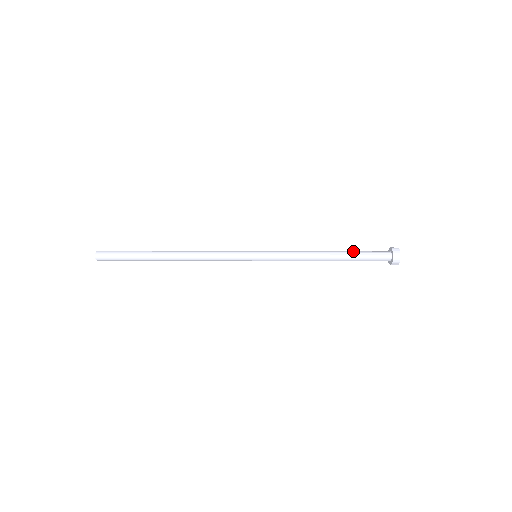
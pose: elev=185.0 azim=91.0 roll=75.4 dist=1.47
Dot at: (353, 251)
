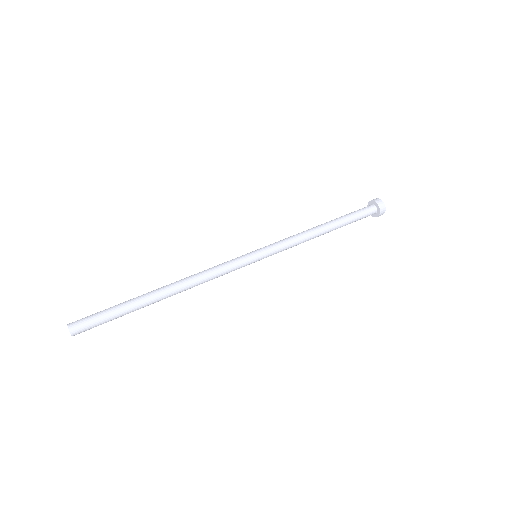
Dot at: (343, 216)
